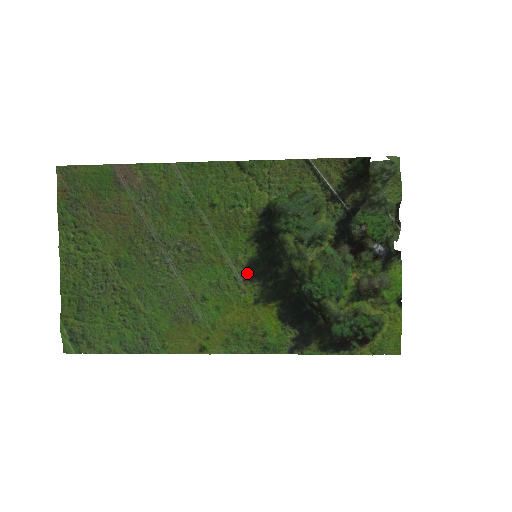
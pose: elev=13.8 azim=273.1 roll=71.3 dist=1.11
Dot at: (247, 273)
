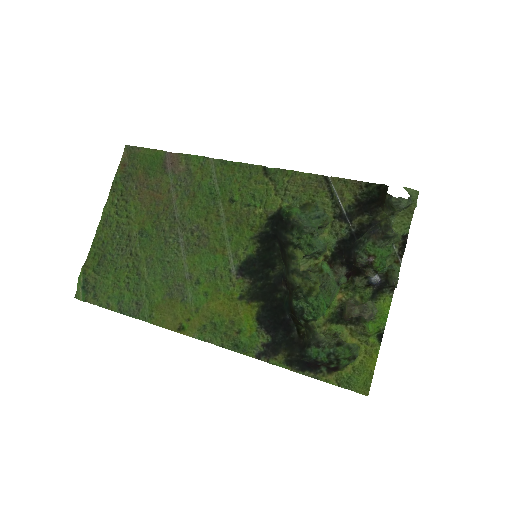
Dot at: (242, 268)
